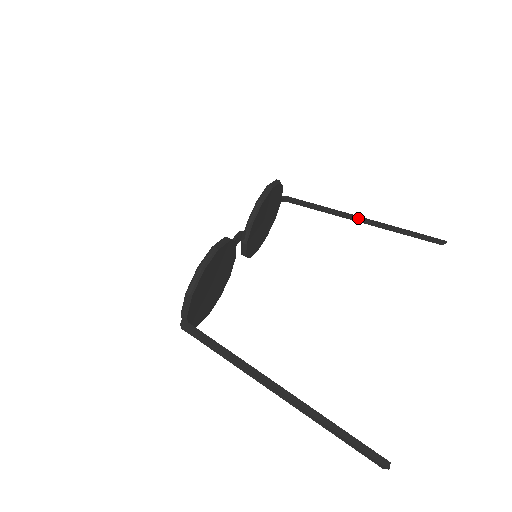
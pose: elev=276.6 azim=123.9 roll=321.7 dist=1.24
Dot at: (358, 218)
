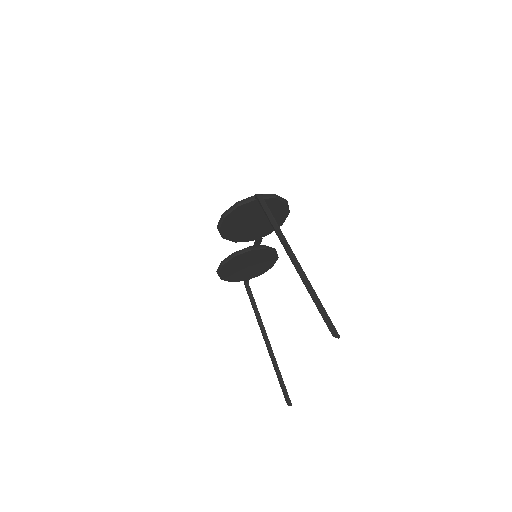
Dot at: occluded
